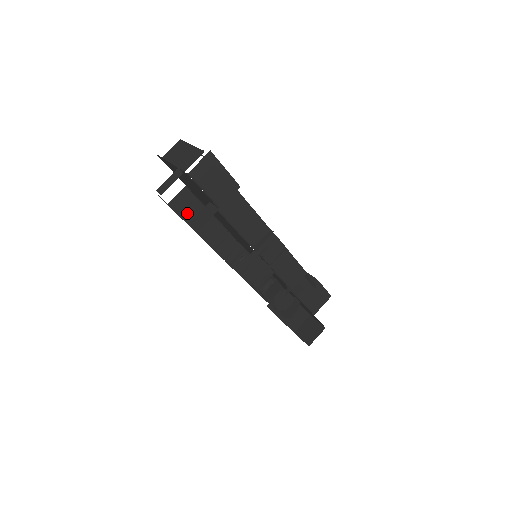
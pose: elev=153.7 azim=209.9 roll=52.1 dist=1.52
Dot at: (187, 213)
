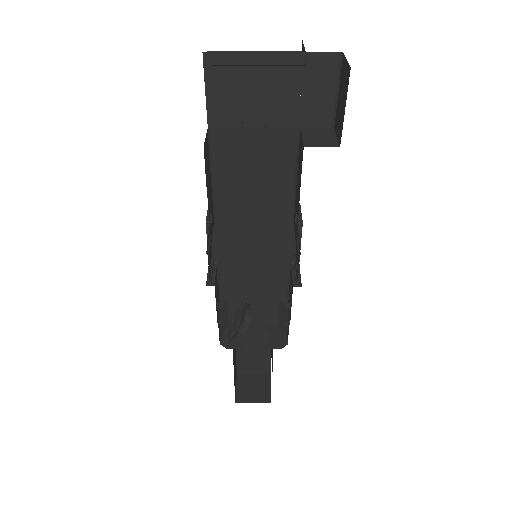
Dot at: (207, 175)
